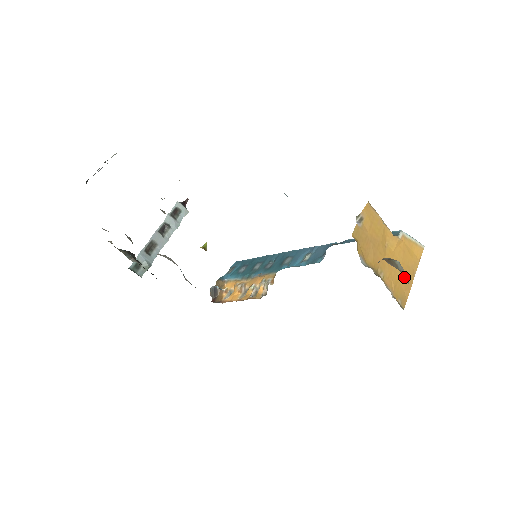
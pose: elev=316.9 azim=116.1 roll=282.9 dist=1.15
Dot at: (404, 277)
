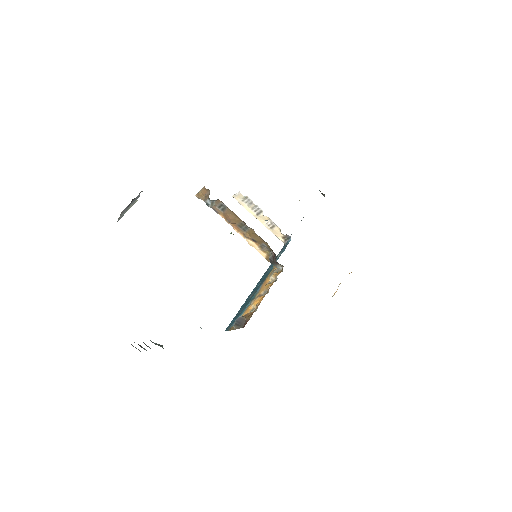
Dot at: occluded
